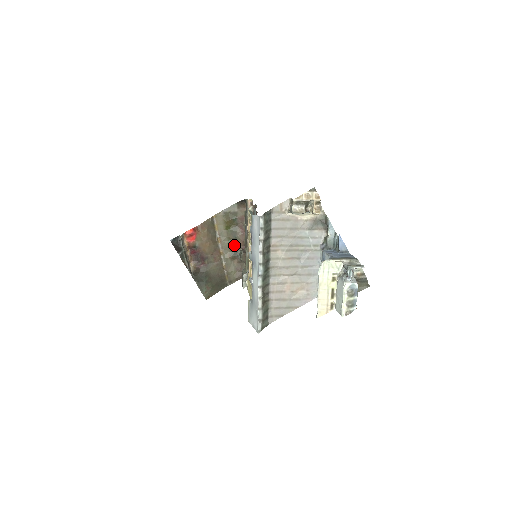
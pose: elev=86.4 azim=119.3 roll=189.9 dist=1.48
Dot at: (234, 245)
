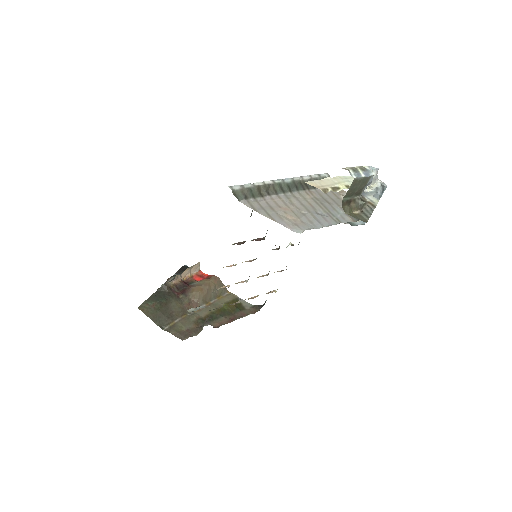
Dot at: (212, 318)
